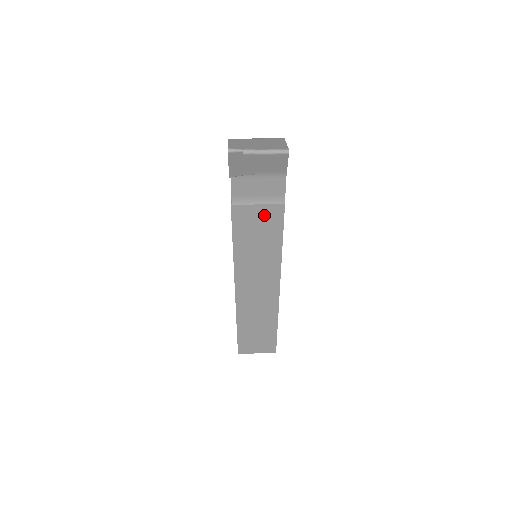
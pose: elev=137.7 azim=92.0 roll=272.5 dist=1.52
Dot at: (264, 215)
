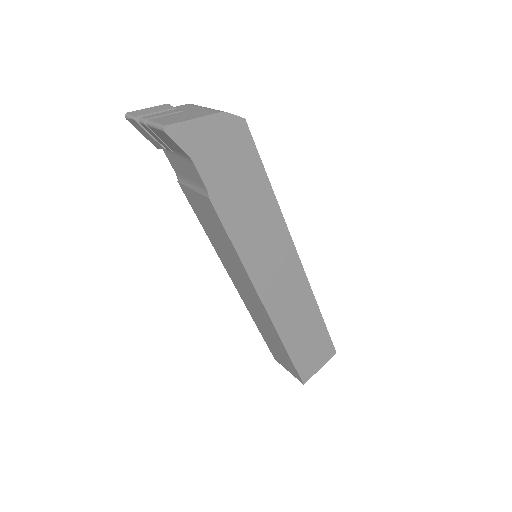
Dot at: (204, 205)
